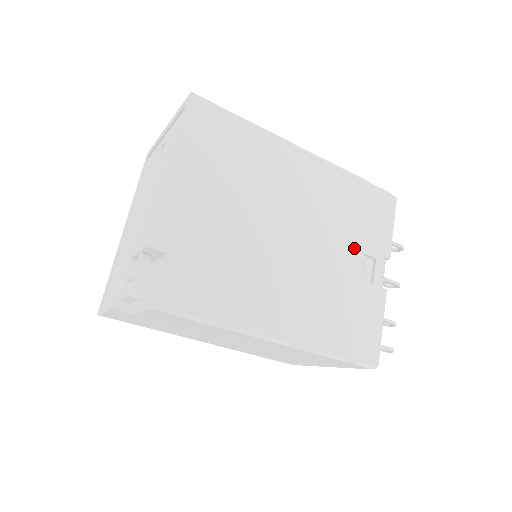
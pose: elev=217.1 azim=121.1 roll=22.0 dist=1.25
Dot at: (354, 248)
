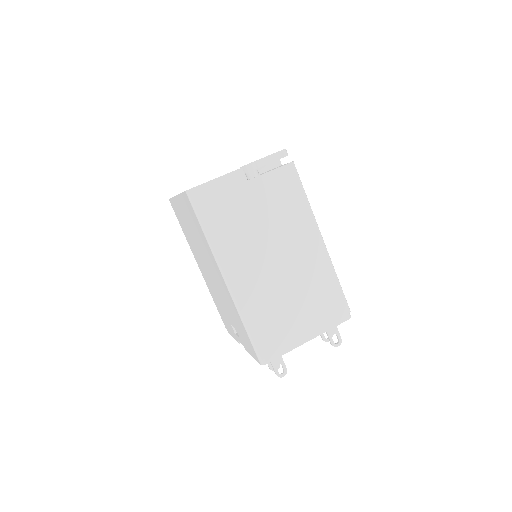
Dot at: occluded
